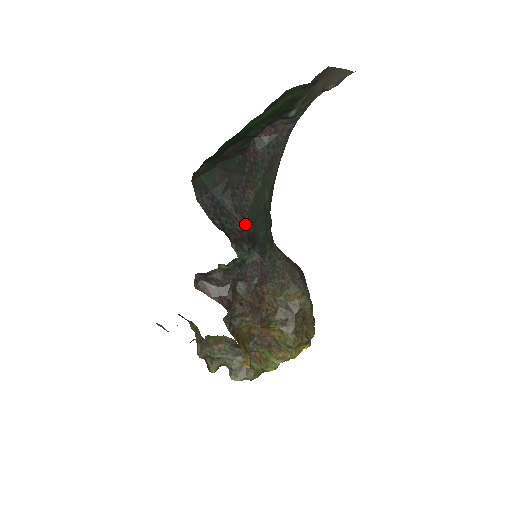
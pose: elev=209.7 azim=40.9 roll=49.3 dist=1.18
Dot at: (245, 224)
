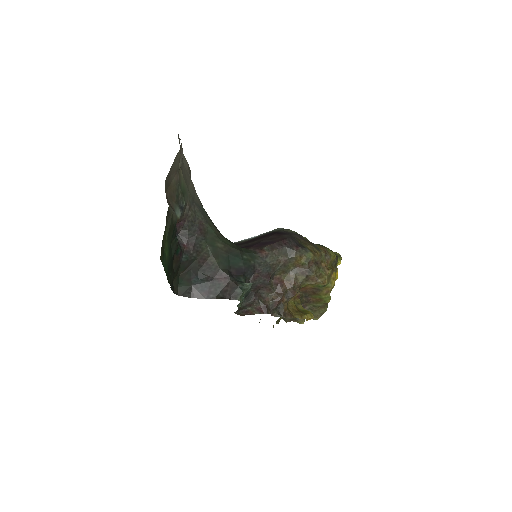
Dot at: (226, 277)
